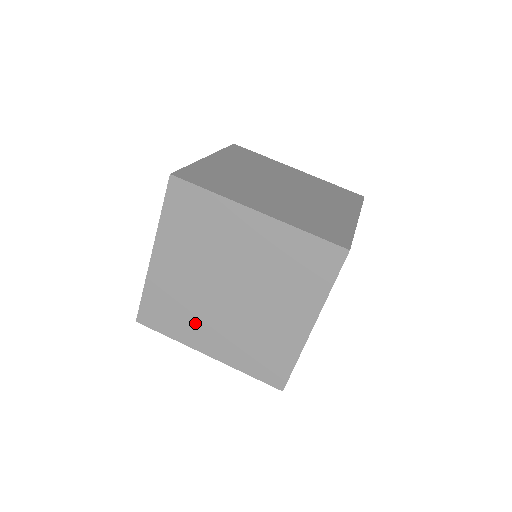
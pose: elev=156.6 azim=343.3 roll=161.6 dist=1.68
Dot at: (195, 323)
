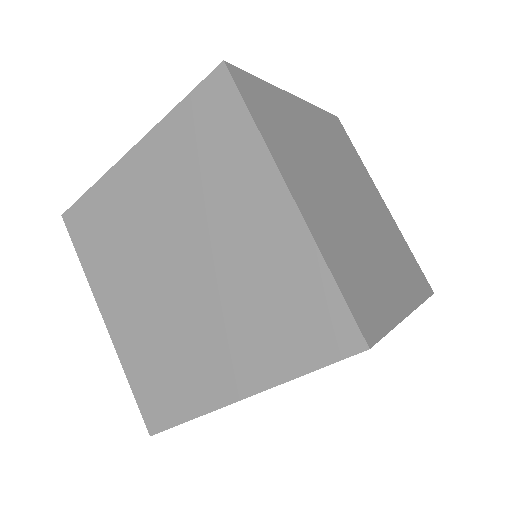
Dot at: (118, 272)
